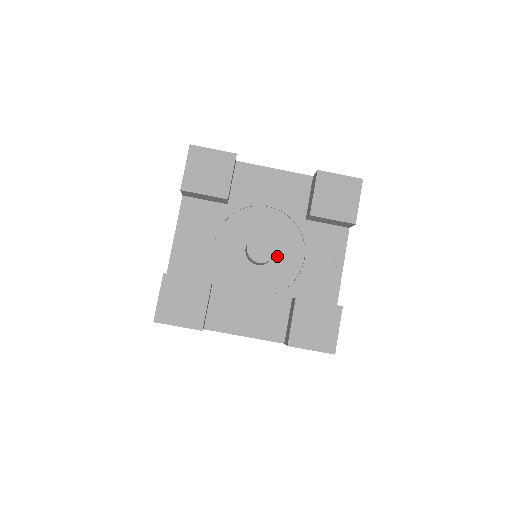
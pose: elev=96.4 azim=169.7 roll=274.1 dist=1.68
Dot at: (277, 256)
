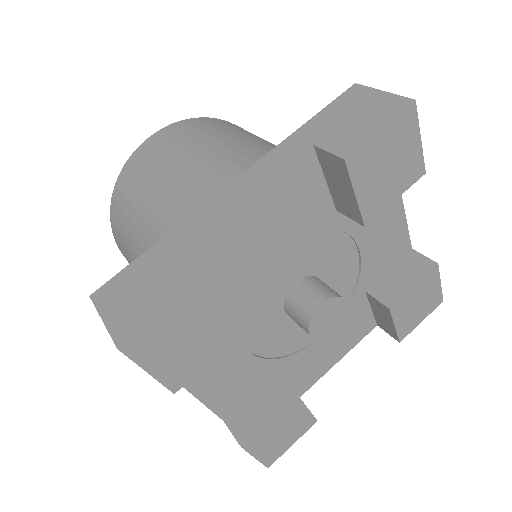
Dot at: (326, 279)
